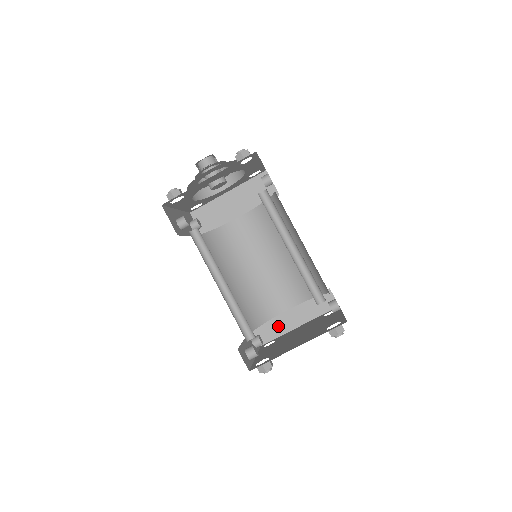
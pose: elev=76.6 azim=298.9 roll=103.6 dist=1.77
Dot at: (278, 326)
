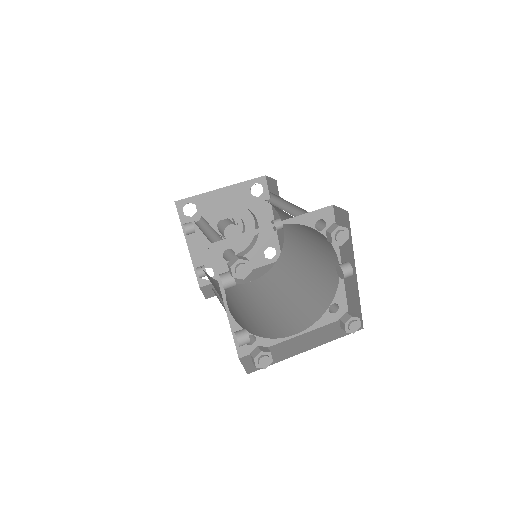
Dot at: (277, 353)
